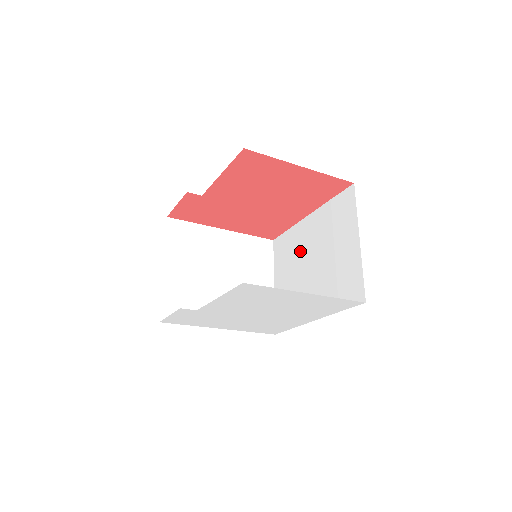
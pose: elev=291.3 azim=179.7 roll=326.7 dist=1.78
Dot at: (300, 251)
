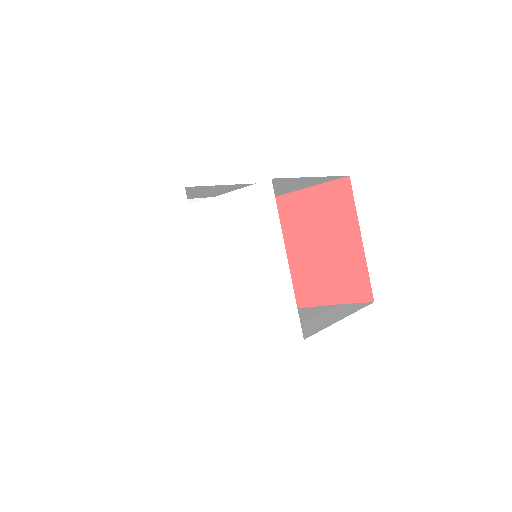
Dot at: occluded
